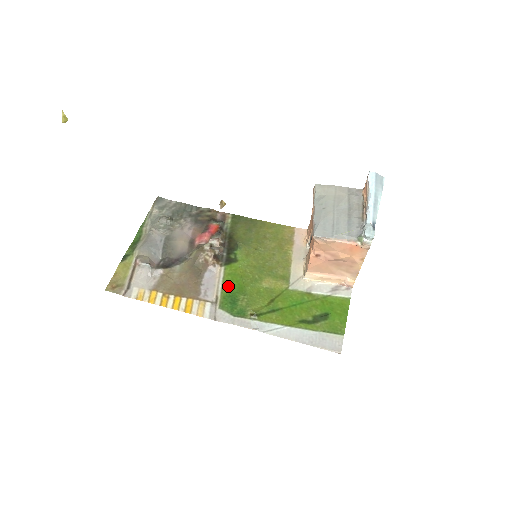
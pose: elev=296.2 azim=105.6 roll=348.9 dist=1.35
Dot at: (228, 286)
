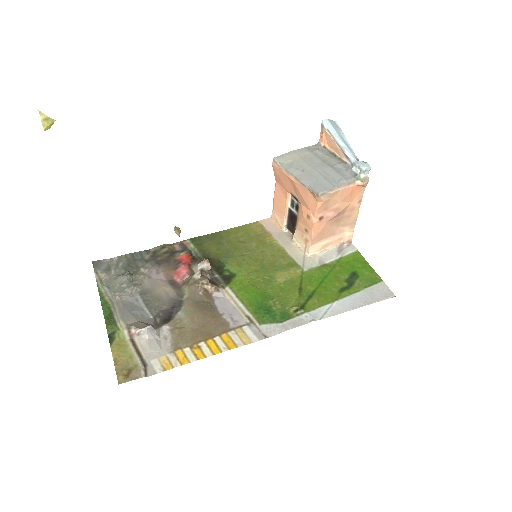
Dot at: (249, 301)
